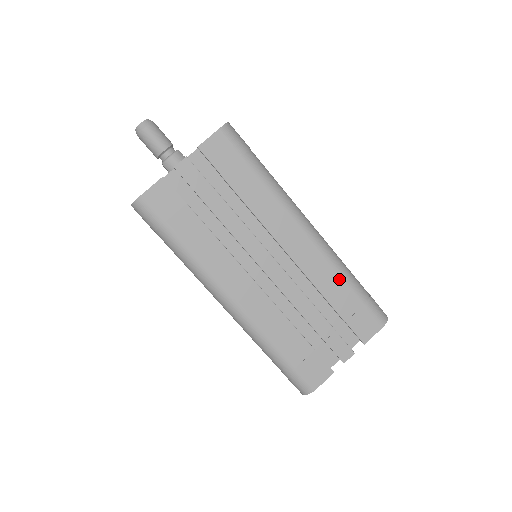
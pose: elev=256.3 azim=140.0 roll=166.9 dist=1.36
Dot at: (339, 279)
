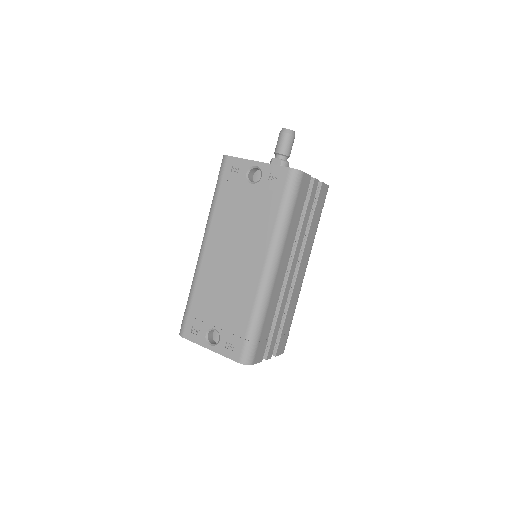
Dot at: (294, 309)
